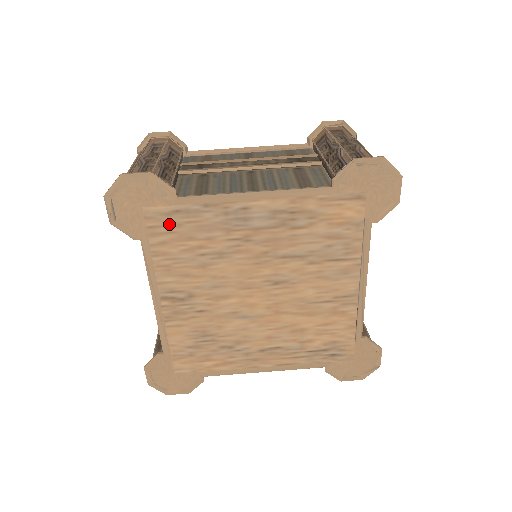
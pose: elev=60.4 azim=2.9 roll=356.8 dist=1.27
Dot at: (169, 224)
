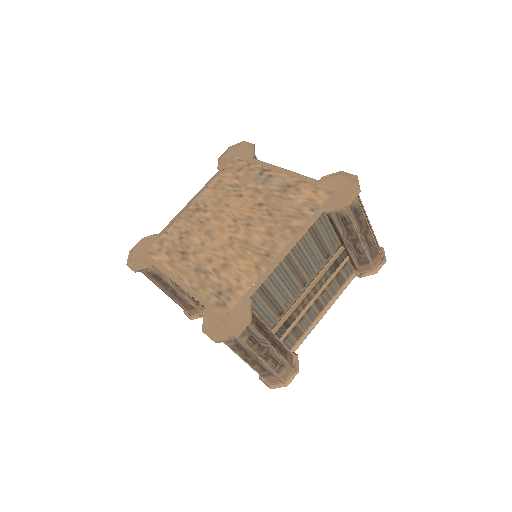
Dot at: (236, 168)
